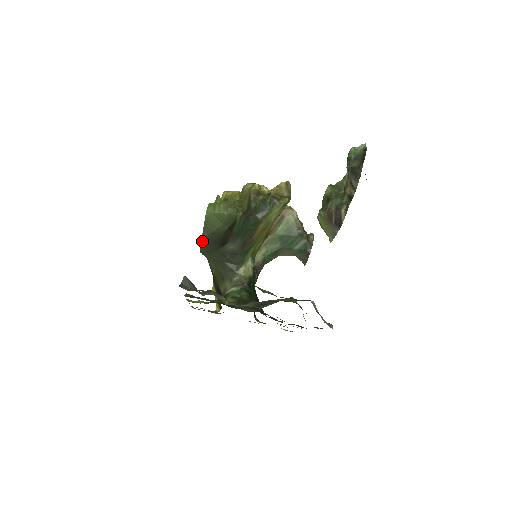
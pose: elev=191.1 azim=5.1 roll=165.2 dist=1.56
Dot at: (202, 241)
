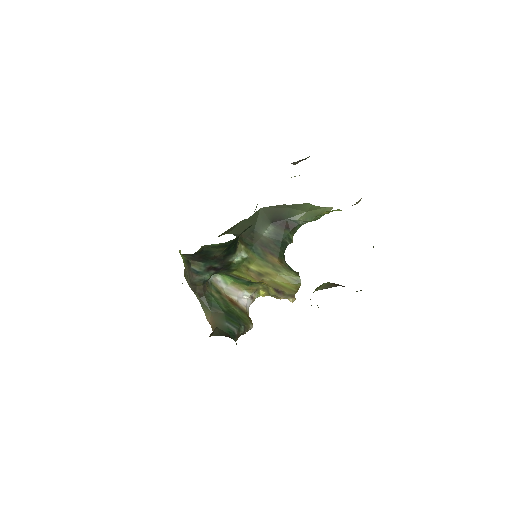
Dot at: (278, 206)
